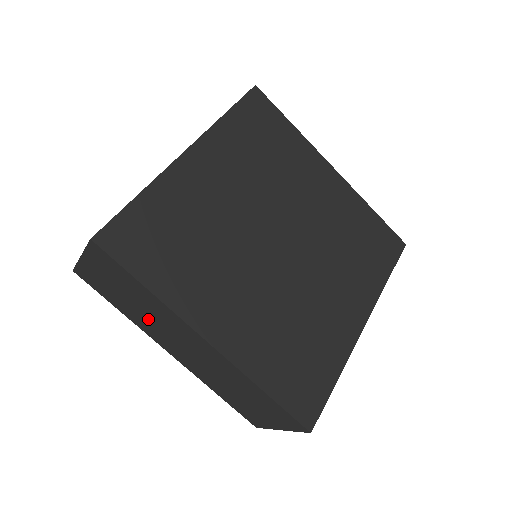
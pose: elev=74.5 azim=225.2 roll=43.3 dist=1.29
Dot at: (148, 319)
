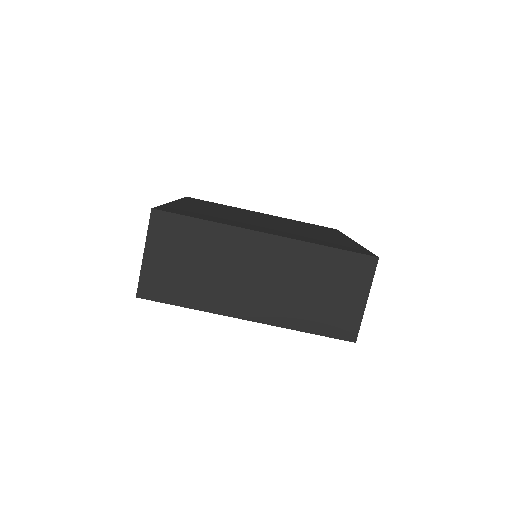
Dot at: (216, 277)
